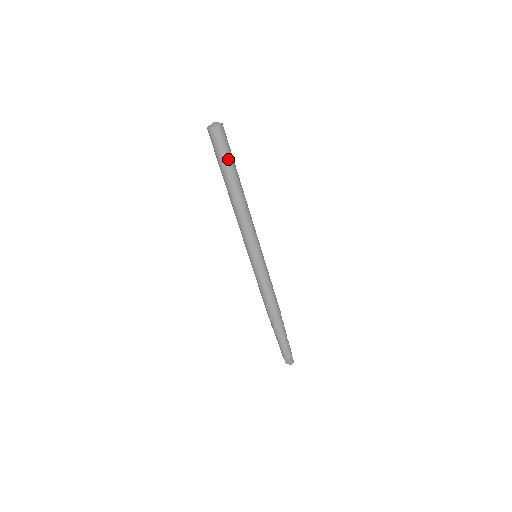
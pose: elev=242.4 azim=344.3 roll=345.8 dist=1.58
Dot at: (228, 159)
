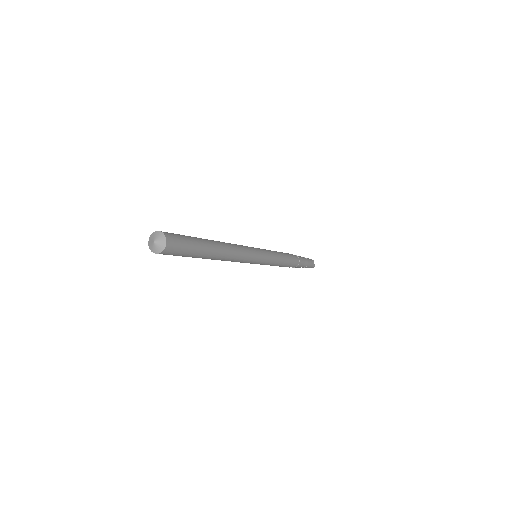
Dot at: (183, 256)
